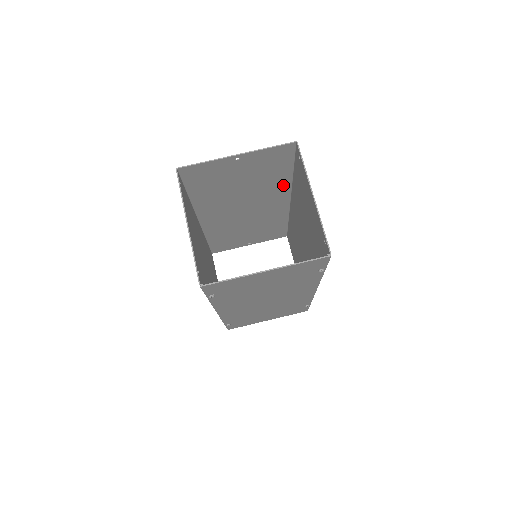
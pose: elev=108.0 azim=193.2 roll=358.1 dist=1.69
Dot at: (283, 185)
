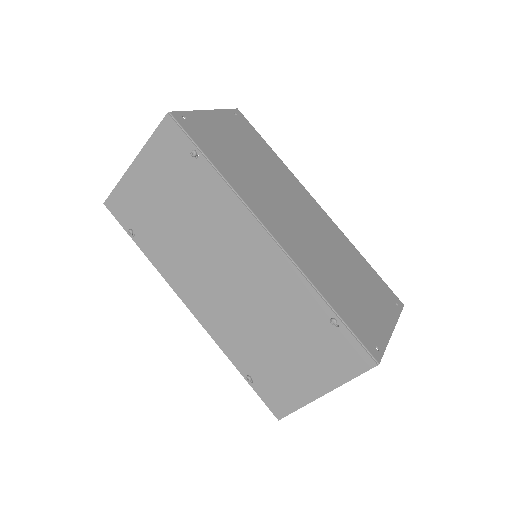
Dot at: occluded
